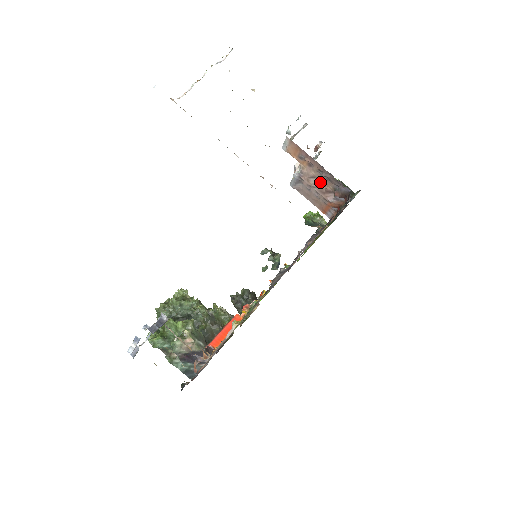
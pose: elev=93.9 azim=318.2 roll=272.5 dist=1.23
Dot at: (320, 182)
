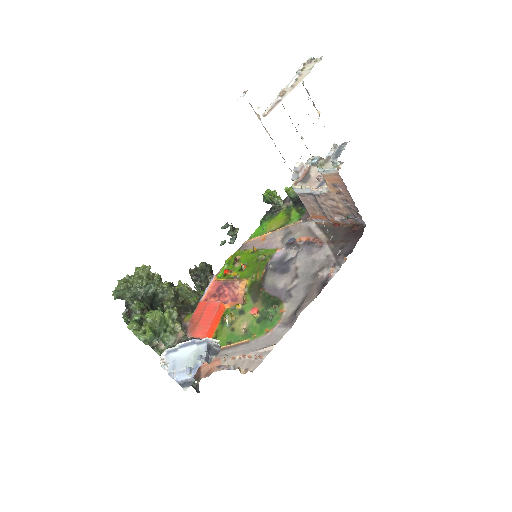
Dot at: (336, 205)
